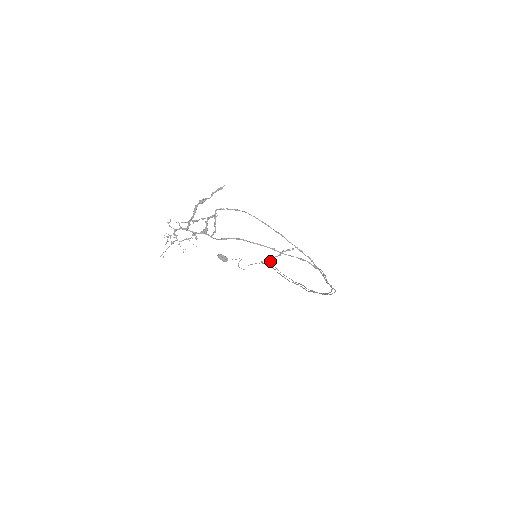
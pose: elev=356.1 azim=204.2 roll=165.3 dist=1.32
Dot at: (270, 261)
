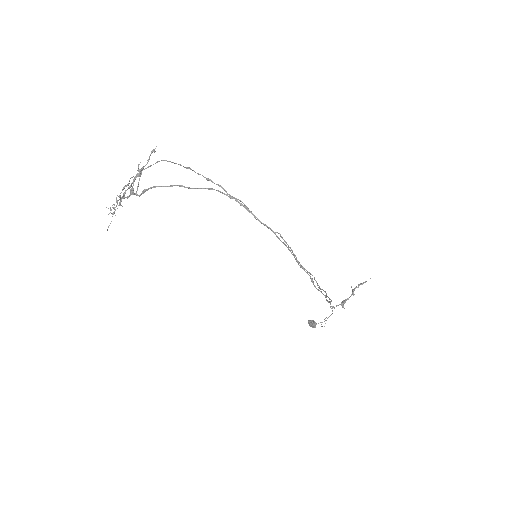
Dot at: (343, 305)
